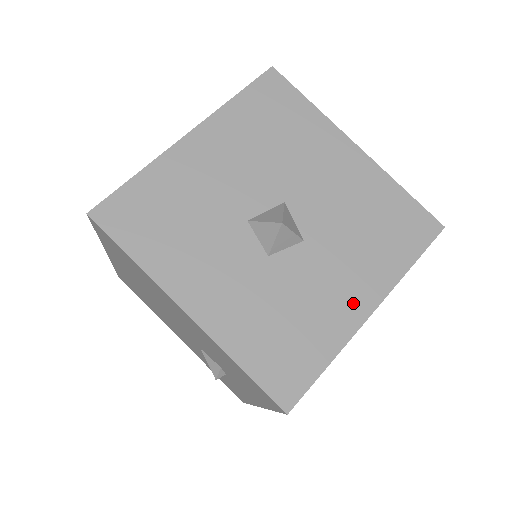
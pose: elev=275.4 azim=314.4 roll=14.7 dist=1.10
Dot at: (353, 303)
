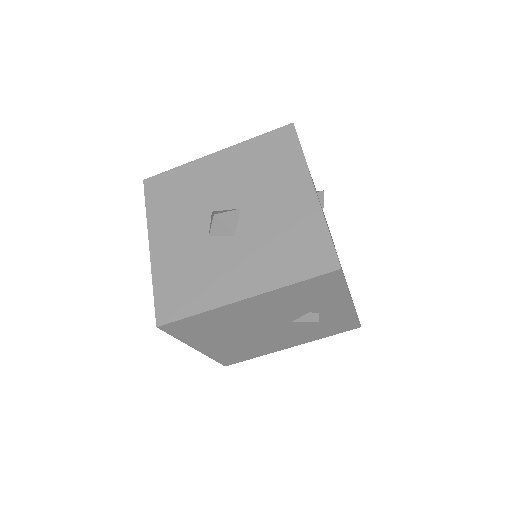
Dot at: (237, 287)
